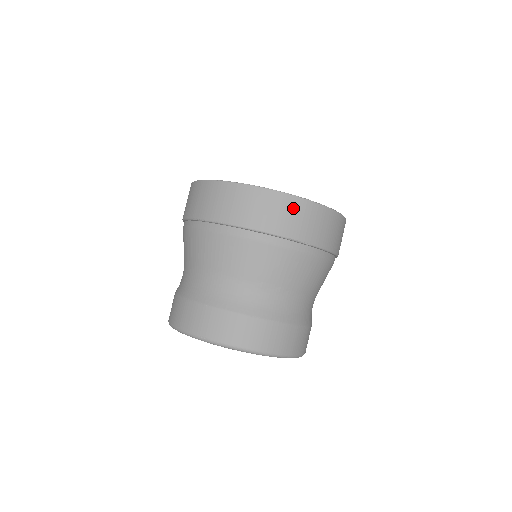
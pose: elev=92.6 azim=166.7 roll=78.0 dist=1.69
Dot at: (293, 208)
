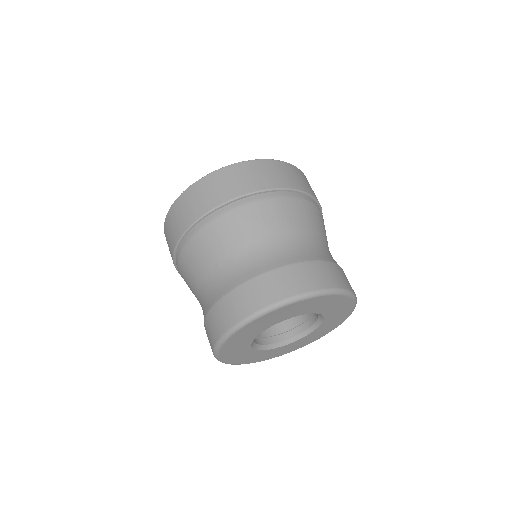
Dot at: (192, 196)
